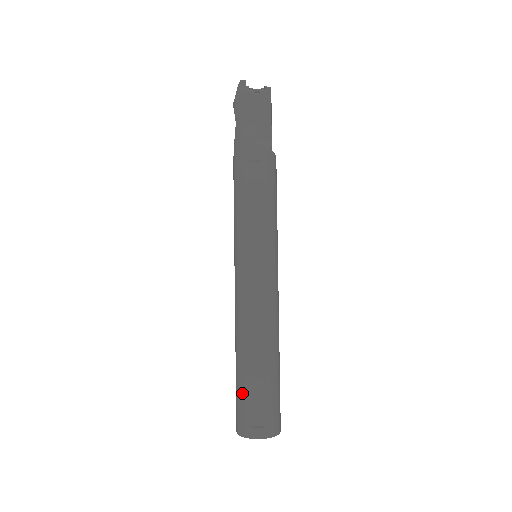
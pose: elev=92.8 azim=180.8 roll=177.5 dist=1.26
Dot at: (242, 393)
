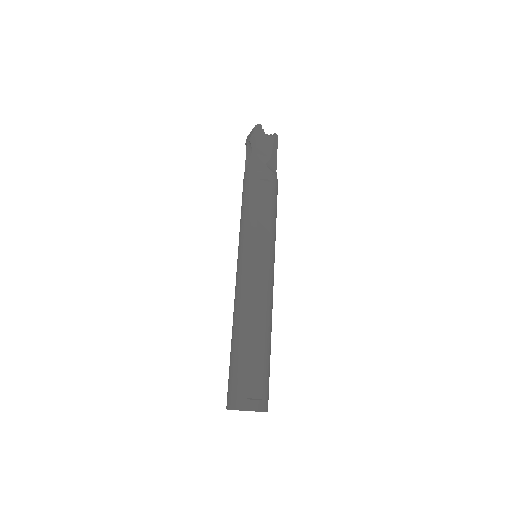
Dot at: (242, 367)
